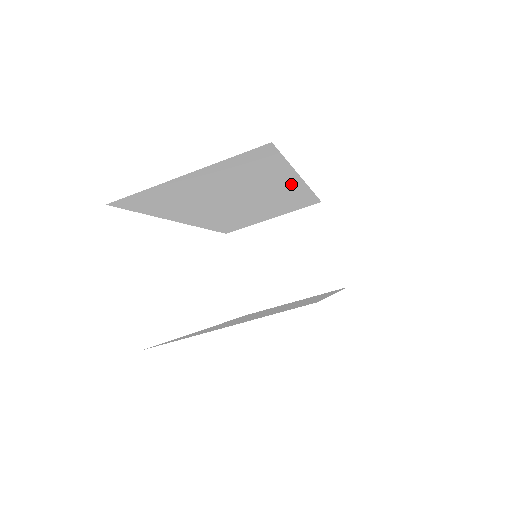
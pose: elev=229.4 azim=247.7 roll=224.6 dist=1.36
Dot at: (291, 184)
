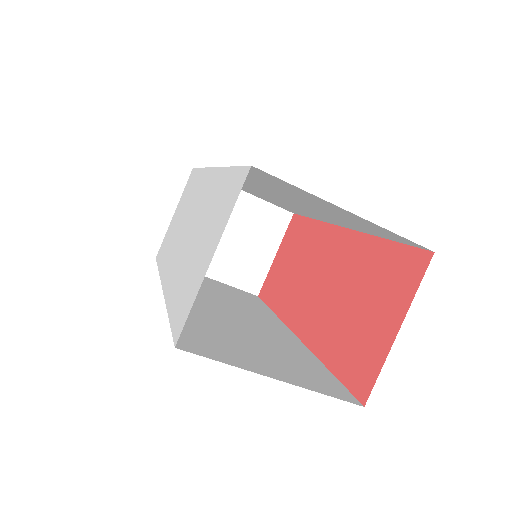
Dot at: (333, 222)
